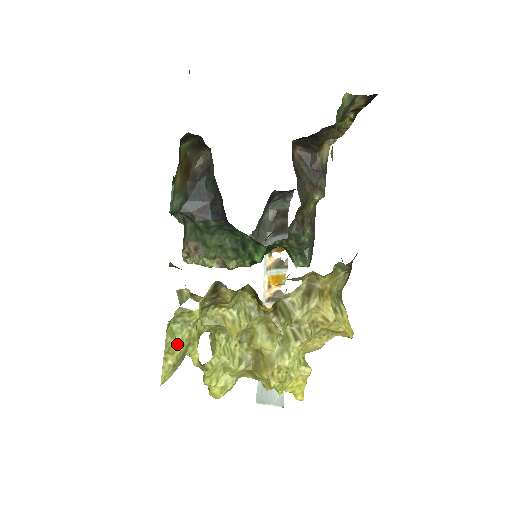
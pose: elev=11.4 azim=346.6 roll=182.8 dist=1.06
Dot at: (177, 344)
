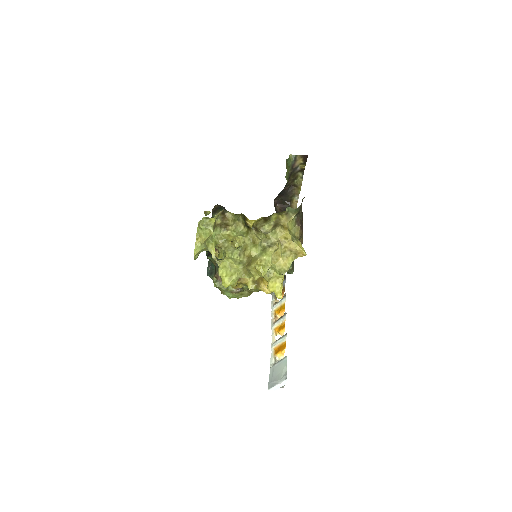
Dot at: (203, 234)
